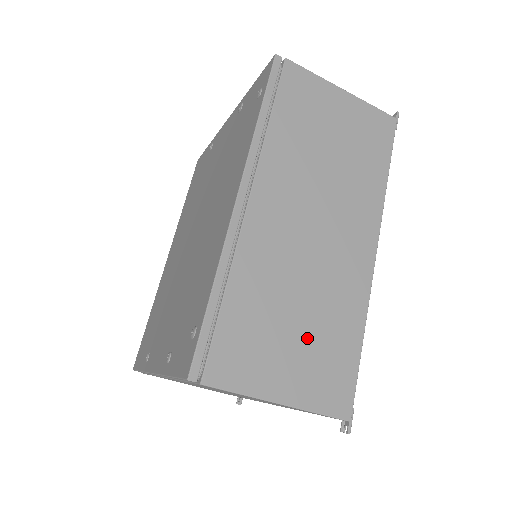
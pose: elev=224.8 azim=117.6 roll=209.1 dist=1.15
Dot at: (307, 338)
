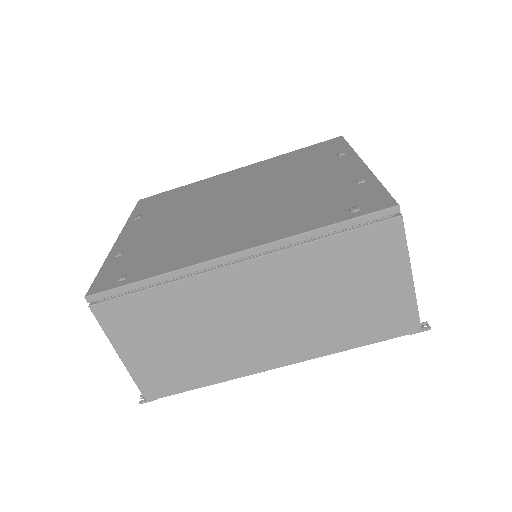
Dot at: (174, 352)
